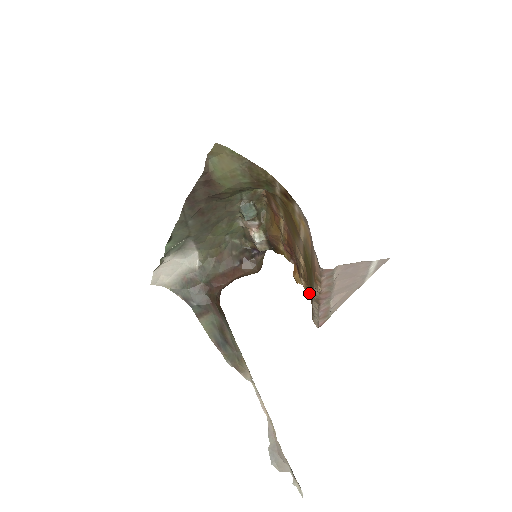
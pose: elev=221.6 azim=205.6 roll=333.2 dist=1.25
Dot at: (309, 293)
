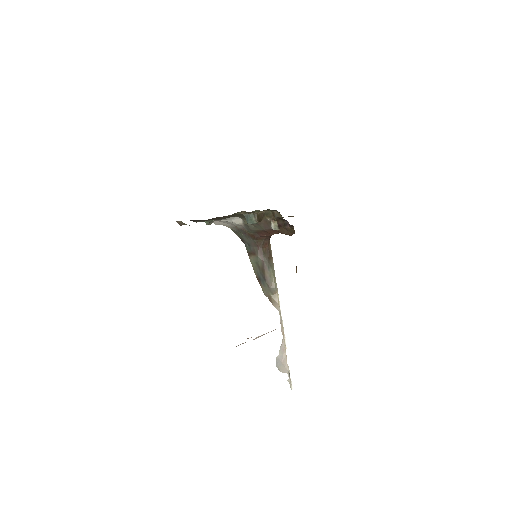
Dot at: occluded
